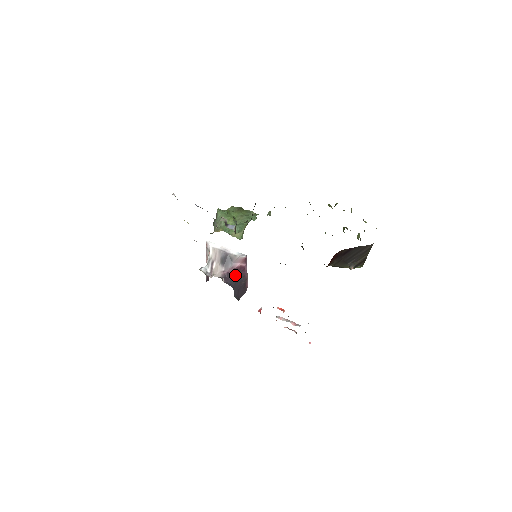
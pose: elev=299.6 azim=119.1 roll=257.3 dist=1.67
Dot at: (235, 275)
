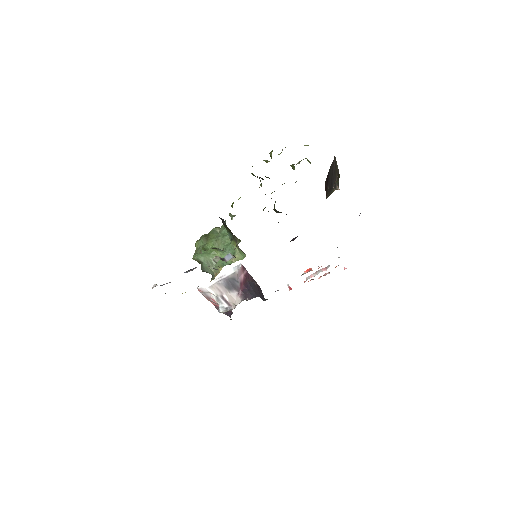
Dot at: (248, 286)
